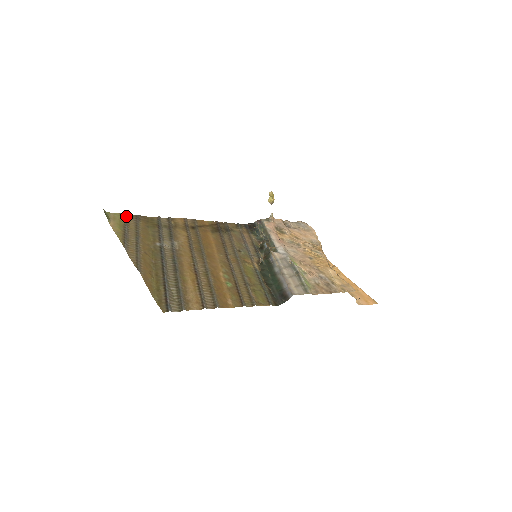
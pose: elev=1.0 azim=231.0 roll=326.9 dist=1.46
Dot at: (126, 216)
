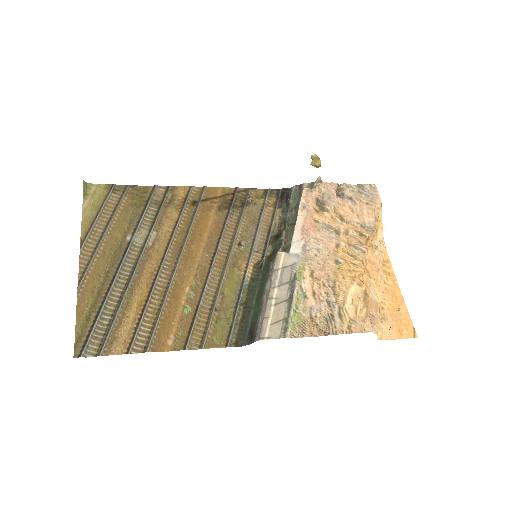
Dot at: (111, 189)
